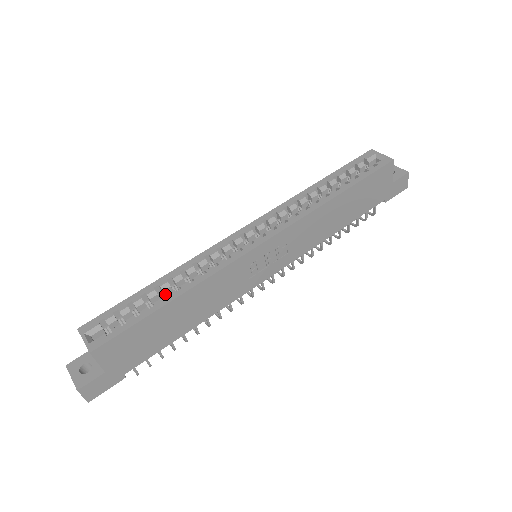
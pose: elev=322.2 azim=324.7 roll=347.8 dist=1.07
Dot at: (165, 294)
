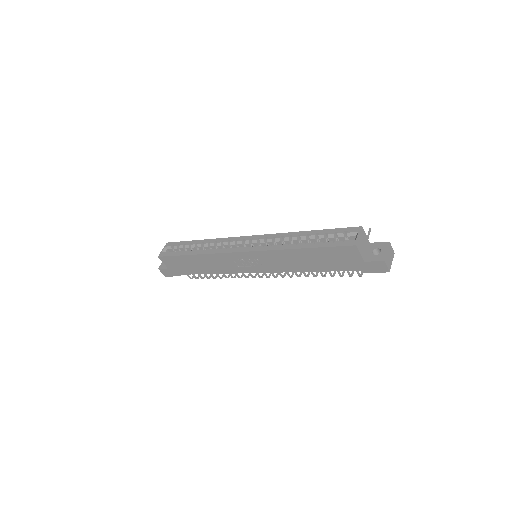
Dot at: (200, 249)
